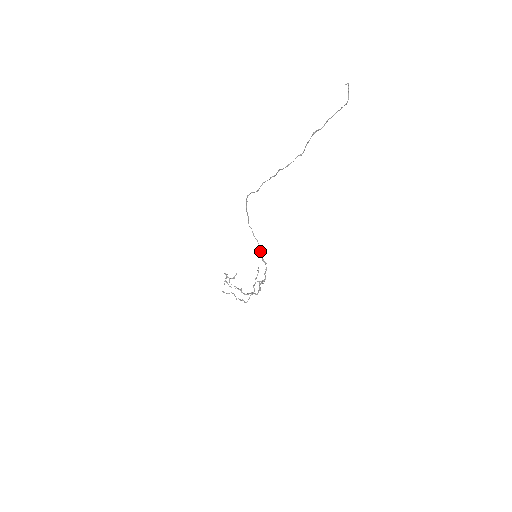
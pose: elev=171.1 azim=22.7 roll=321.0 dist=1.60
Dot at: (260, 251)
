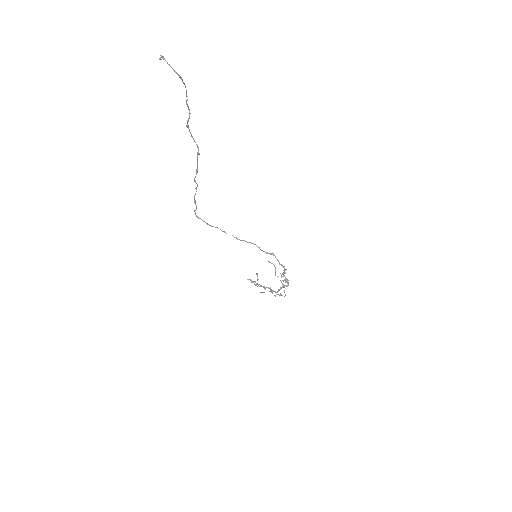
Dot at: occluded
